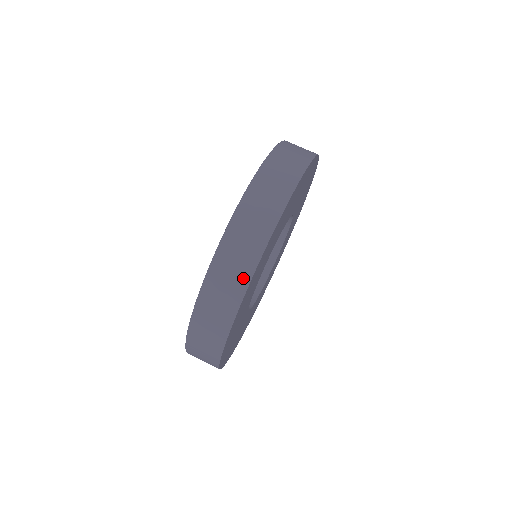
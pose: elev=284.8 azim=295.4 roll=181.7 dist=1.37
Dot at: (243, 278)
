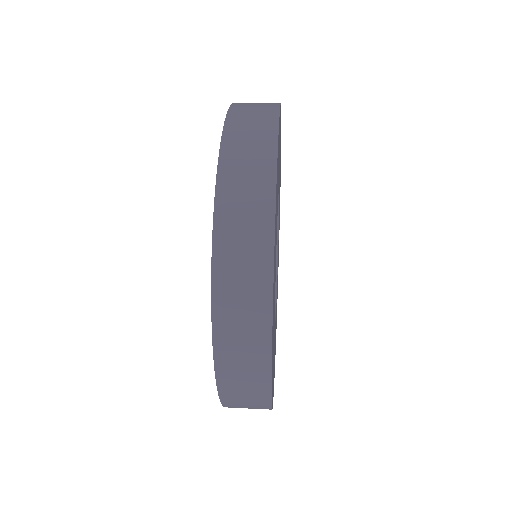
Dot at: (261, 300)
